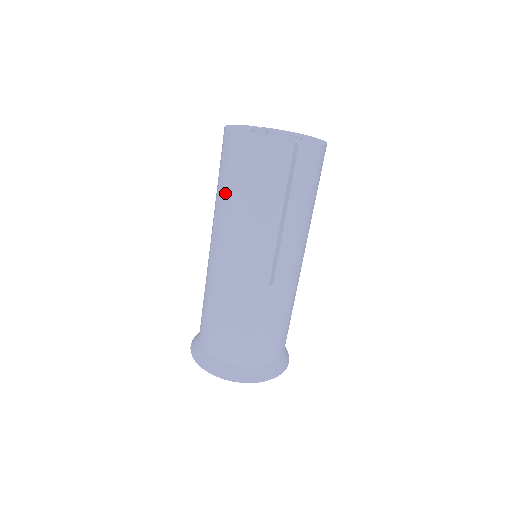
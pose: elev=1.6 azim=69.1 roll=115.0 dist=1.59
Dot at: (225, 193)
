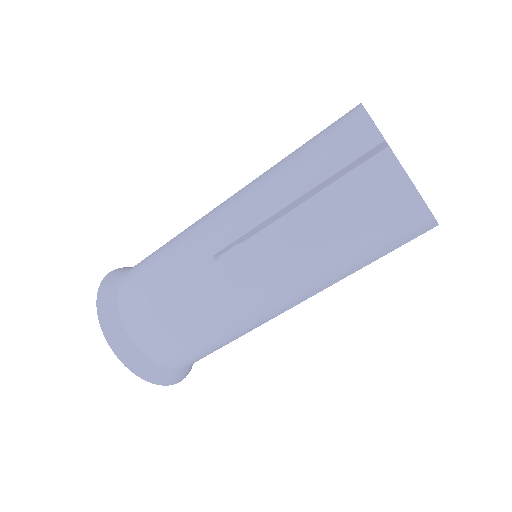
Dot at: (319, 216)
